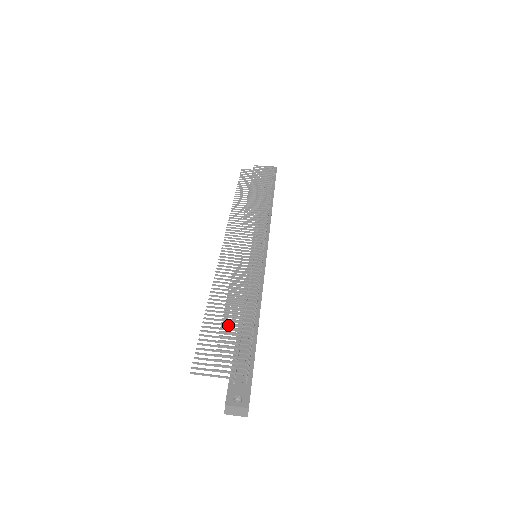
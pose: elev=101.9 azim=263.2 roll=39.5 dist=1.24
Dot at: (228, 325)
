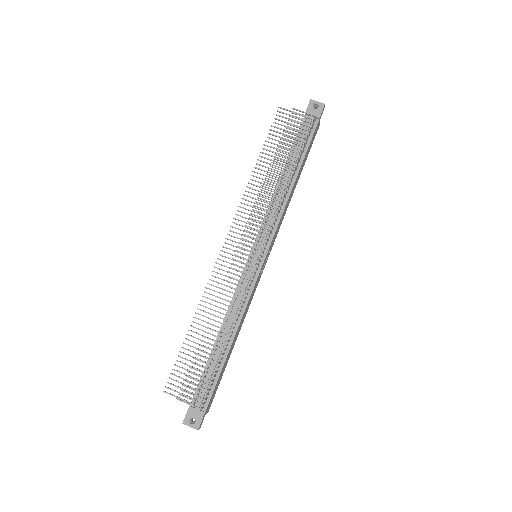
Dot at: (202, 351)
